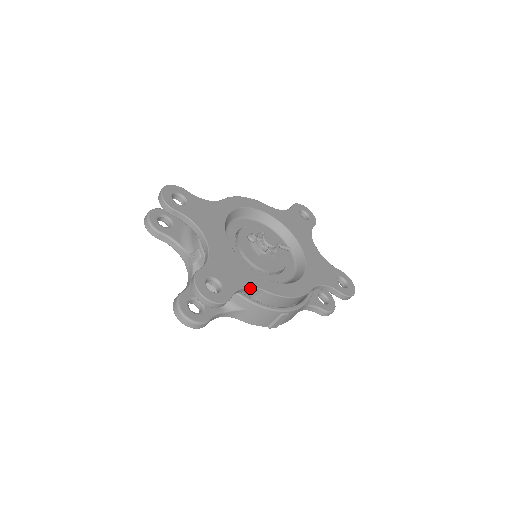
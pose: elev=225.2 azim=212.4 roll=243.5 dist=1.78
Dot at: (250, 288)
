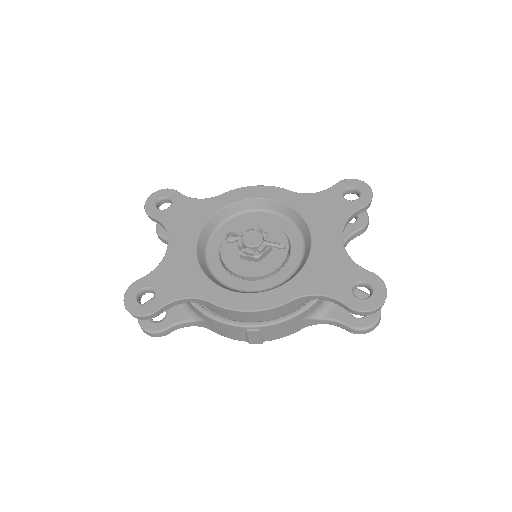
Dot at: (193, 299)
